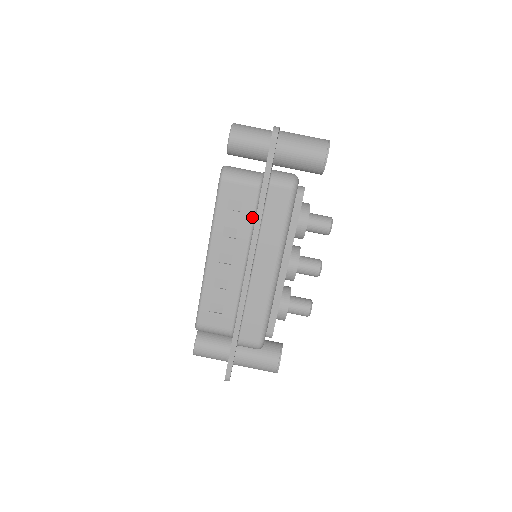
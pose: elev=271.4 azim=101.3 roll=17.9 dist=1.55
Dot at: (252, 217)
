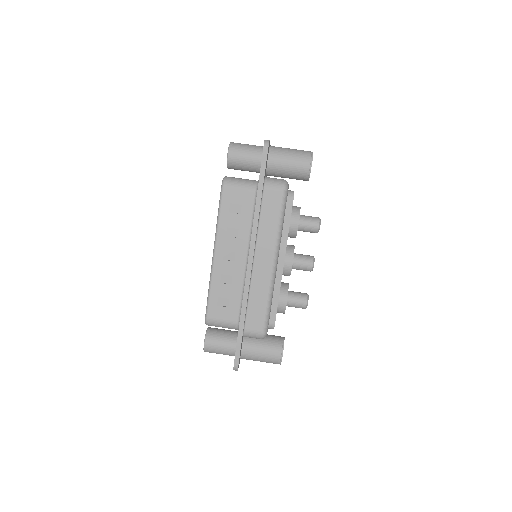
Dot at: (251, 218)
